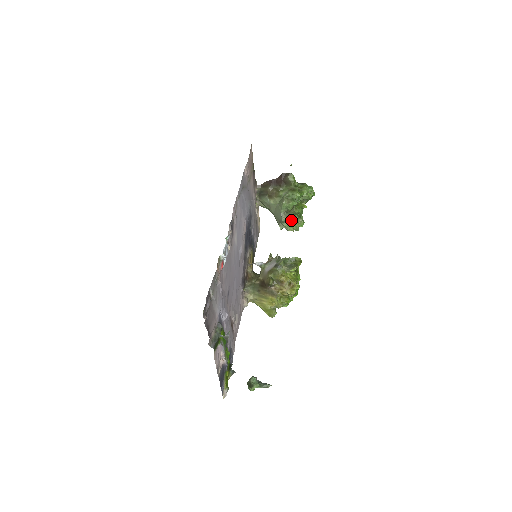
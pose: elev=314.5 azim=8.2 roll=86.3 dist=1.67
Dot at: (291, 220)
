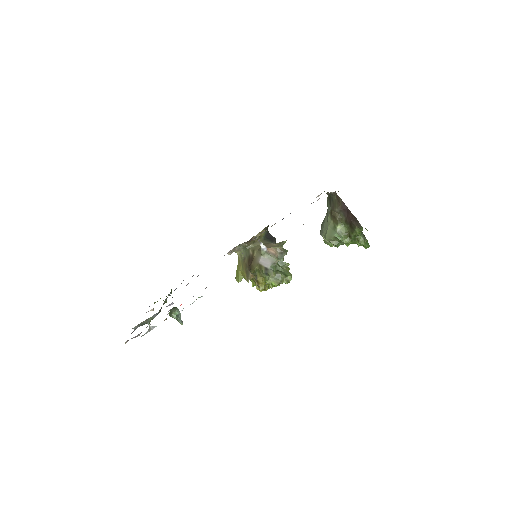
Dot at: (326, 242)
